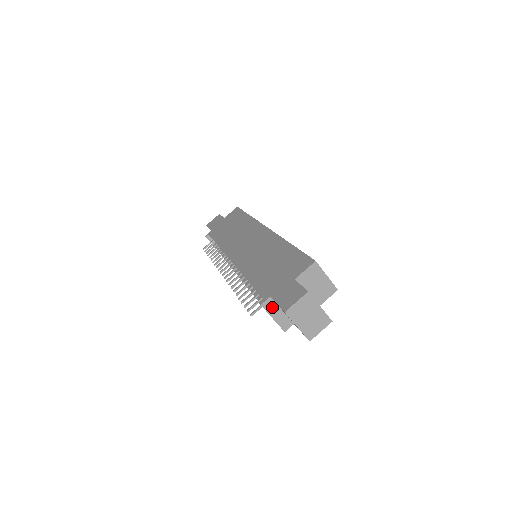
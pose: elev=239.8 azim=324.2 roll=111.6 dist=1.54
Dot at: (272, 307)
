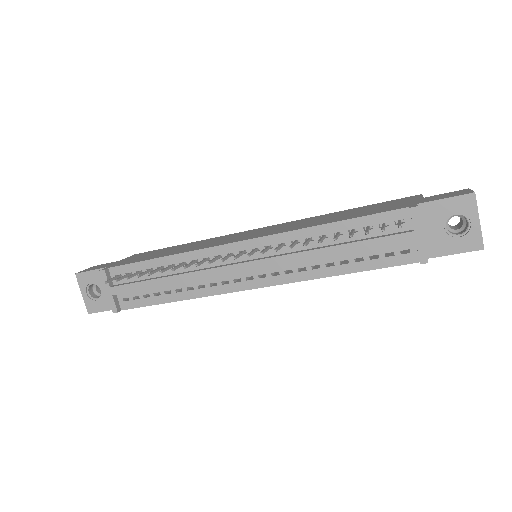
Dot at: (420, 219)
